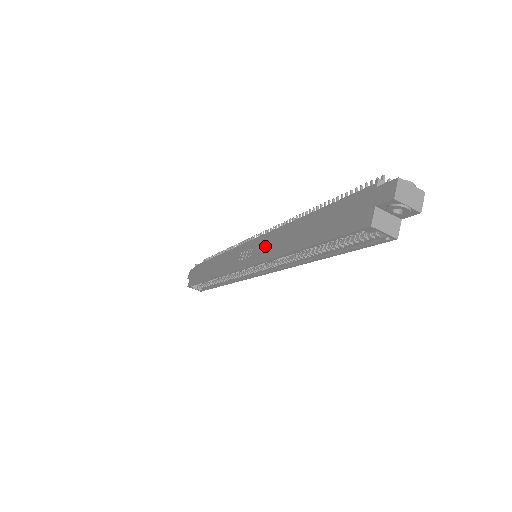
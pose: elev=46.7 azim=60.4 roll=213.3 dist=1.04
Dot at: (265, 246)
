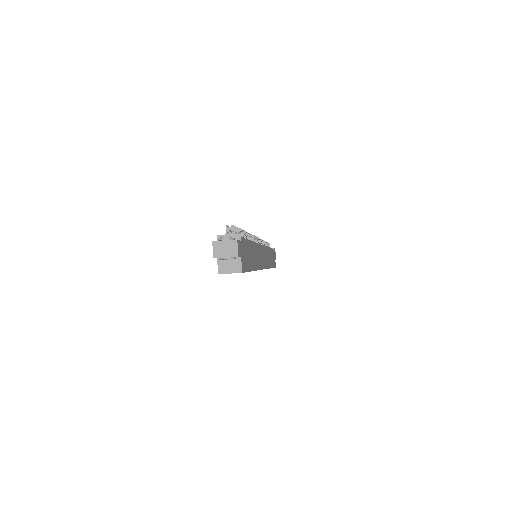
Dot at: occluded
